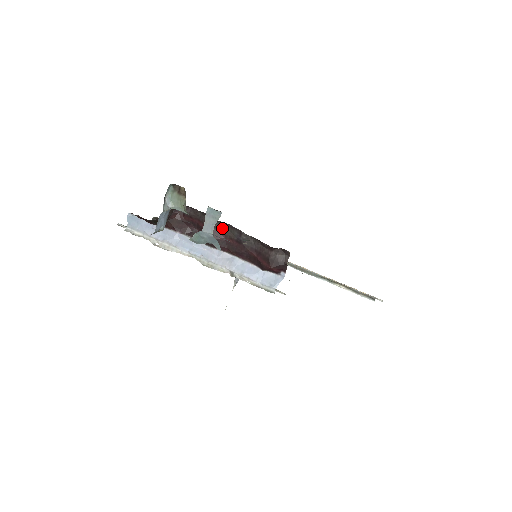
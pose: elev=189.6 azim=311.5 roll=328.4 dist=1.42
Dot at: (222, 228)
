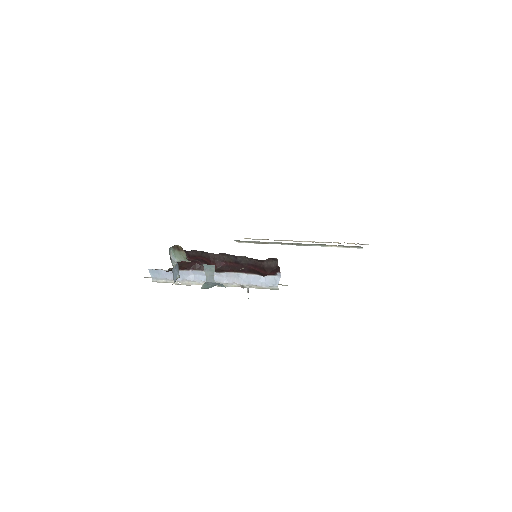
Dot at: (221, 257)
